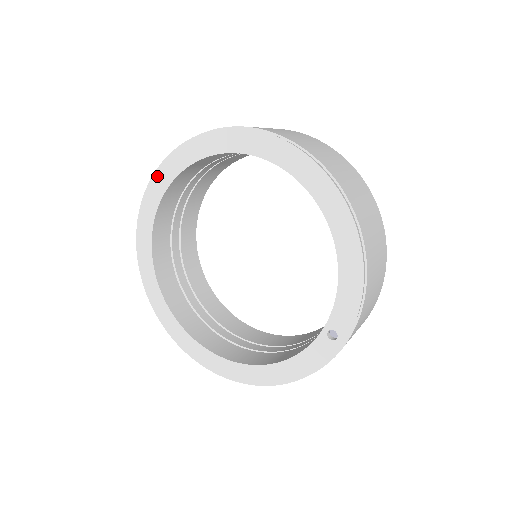
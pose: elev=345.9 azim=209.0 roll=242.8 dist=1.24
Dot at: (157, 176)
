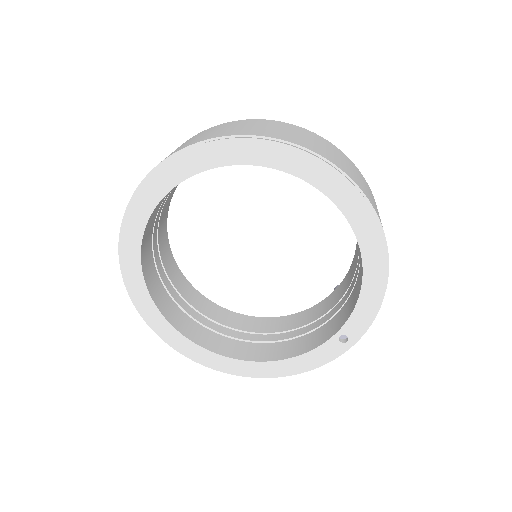
Dot at: (156, 175)
